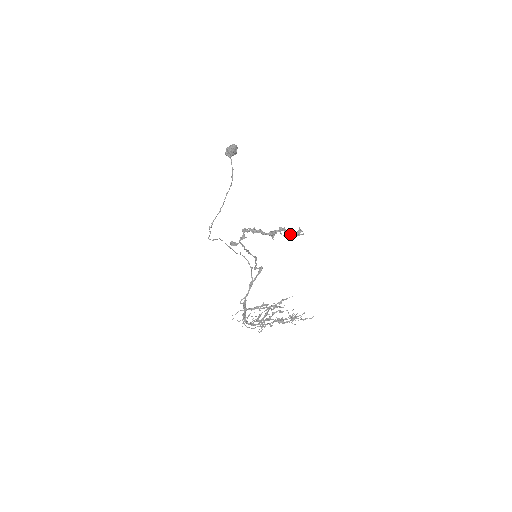
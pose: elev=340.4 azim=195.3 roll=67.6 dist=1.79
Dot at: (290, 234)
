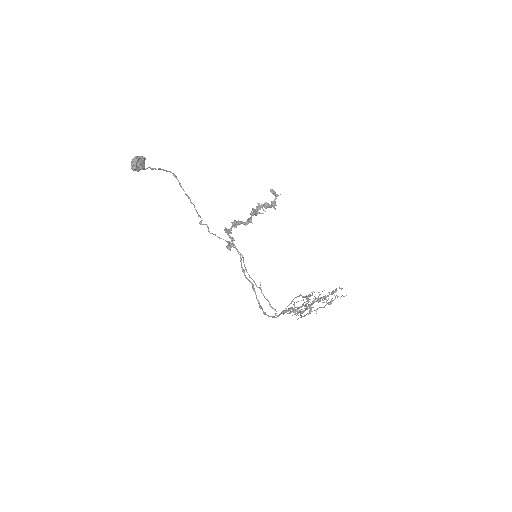
Dot at: occluded
